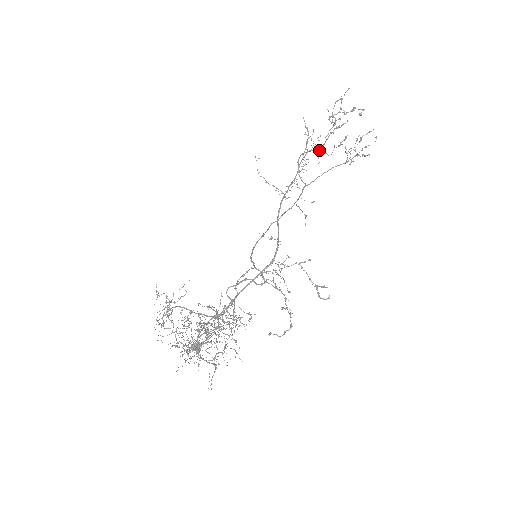
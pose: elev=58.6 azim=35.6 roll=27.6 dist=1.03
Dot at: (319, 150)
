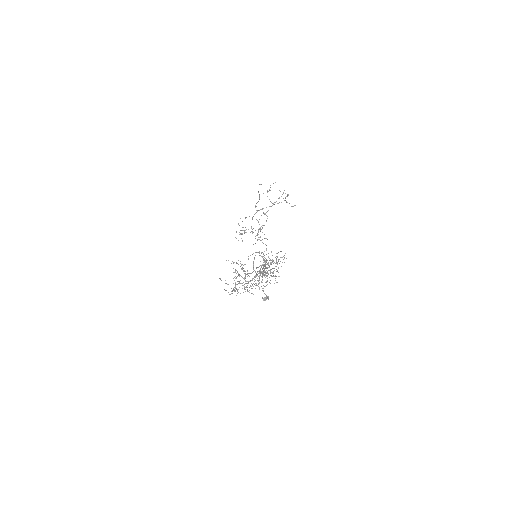
Dot at: occluded
